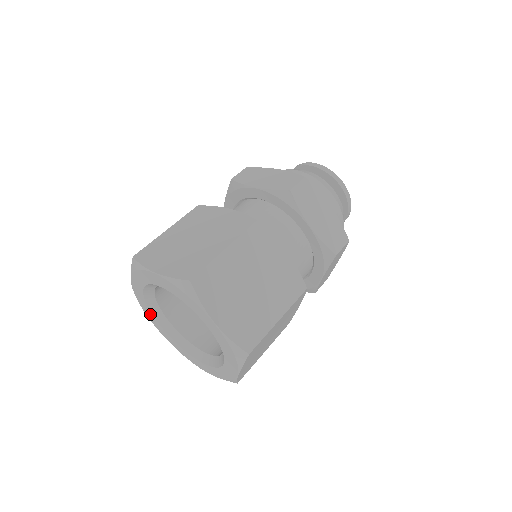
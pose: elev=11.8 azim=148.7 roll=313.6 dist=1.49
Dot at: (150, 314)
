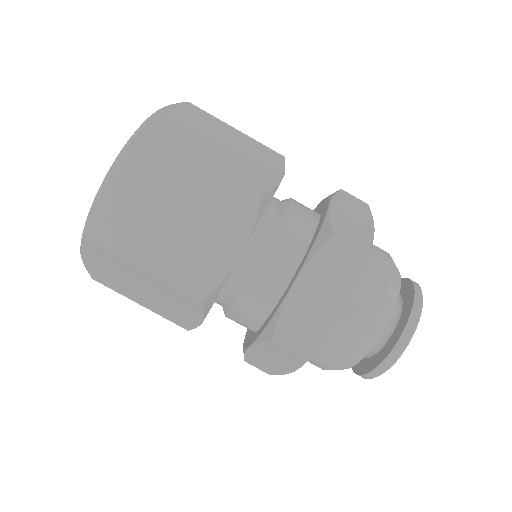
Dot at: occluded
